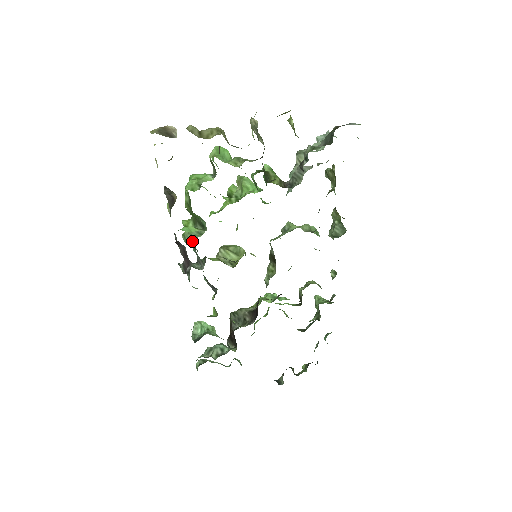
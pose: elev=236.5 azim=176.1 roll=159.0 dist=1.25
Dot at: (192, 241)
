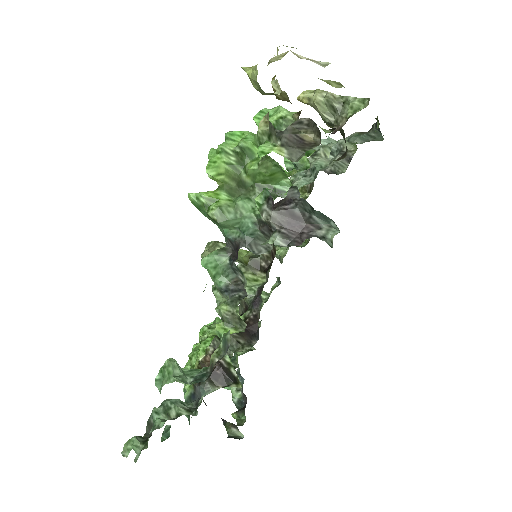
Dot at: (241, 216)
